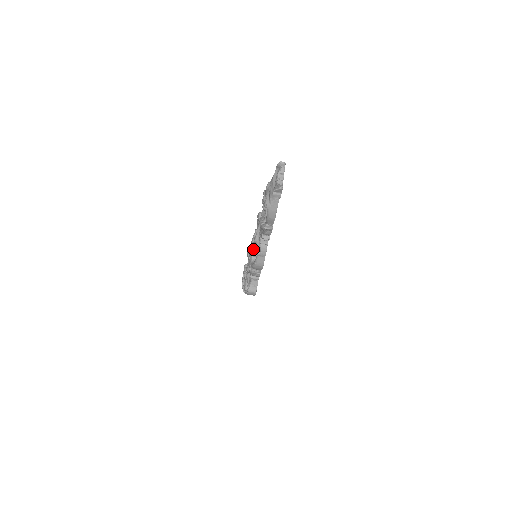
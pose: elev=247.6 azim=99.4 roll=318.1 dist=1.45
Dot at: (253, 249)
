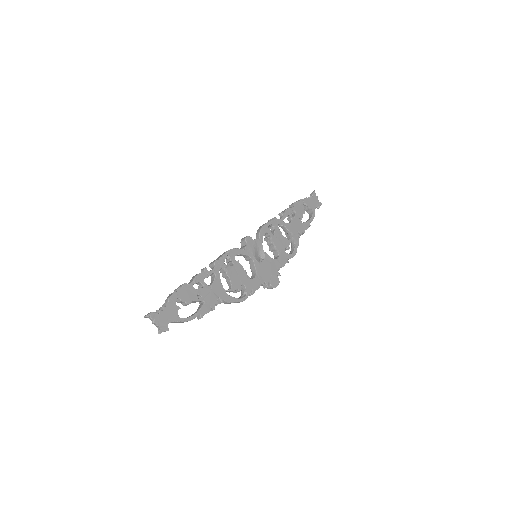
Dot at: occluded
